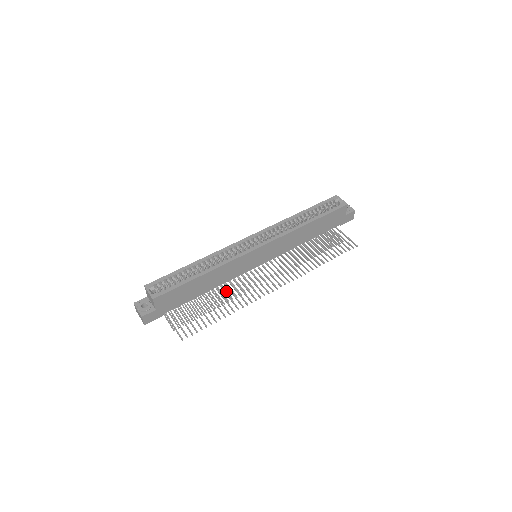
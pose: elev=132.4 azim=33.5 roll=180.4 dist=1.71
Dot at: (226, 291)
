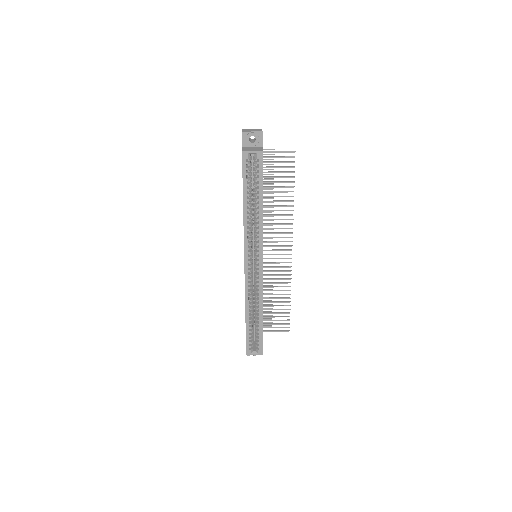
Dot at: occluded
